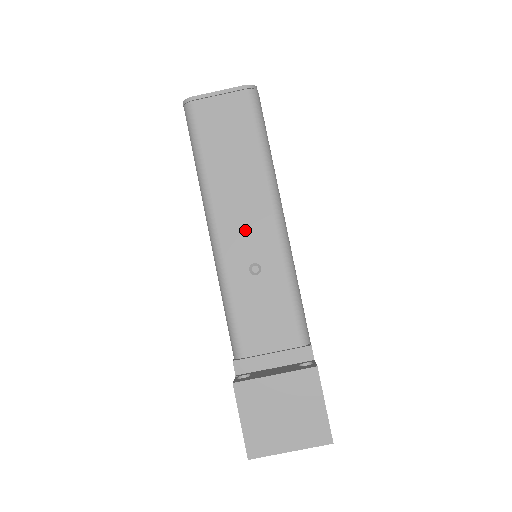
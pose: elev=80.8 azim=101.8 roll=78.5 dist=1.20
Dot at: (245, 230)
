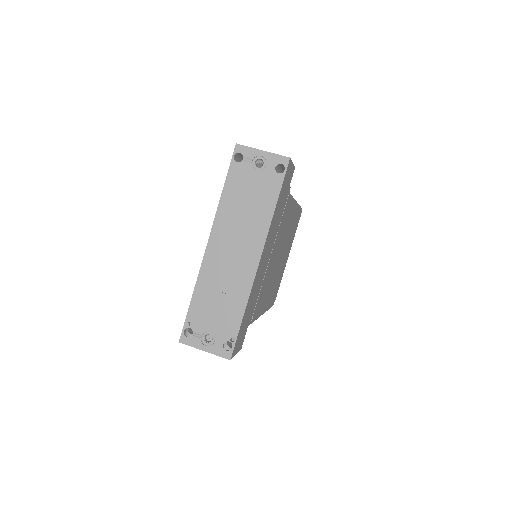
Dot at: occluded
